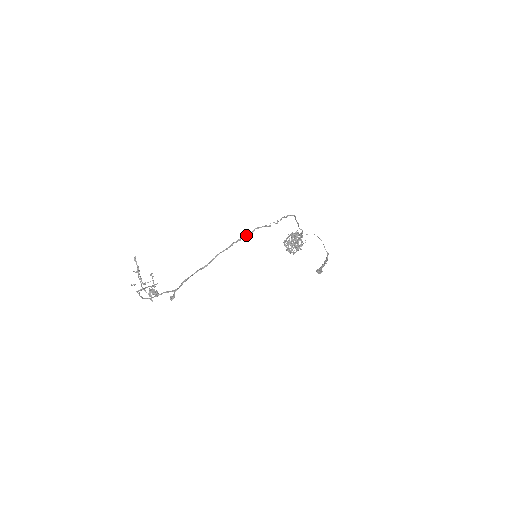
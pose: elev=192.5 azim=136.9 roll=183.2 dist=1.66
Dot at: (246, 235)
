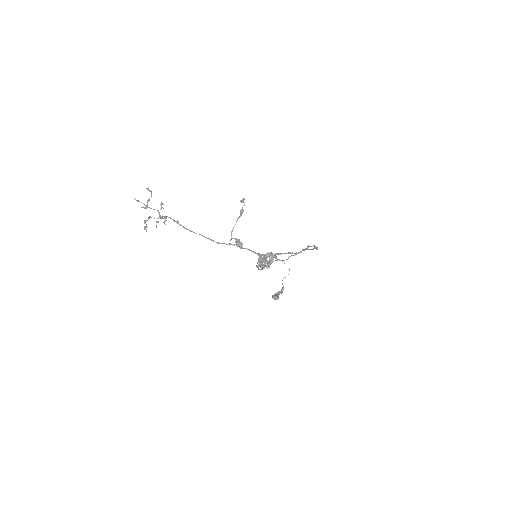
Dot at: (311, 246)
